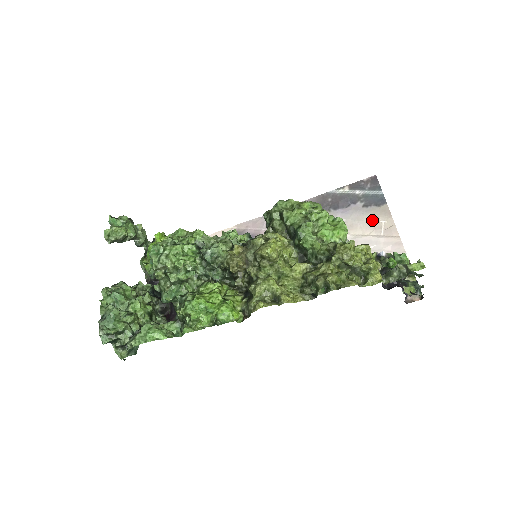
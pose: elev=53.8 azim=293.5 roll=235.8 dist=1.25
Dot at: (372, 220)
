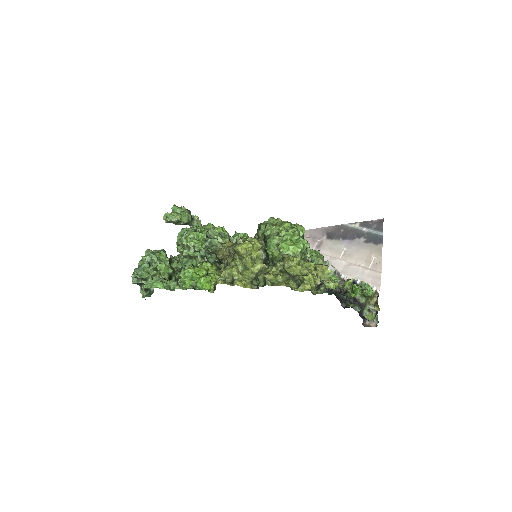
Dot at: (366, 254)
